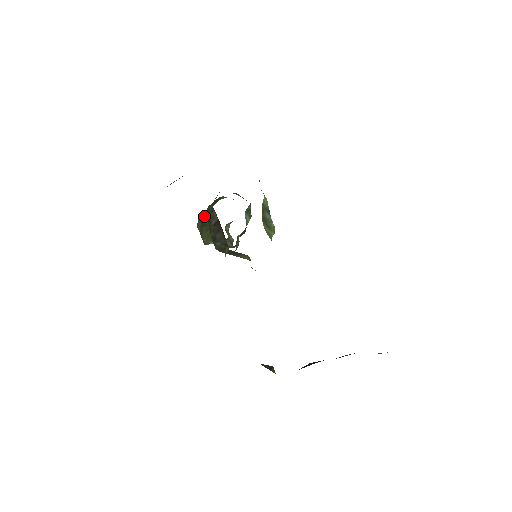
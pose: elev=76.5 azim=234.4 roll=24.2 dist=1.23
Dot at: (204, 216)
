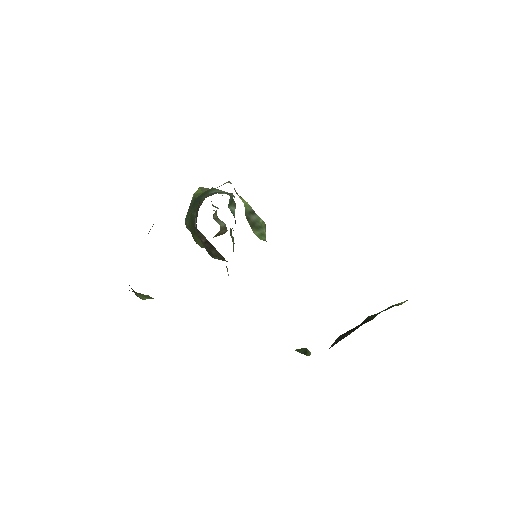
Dot at: (190, 221)
